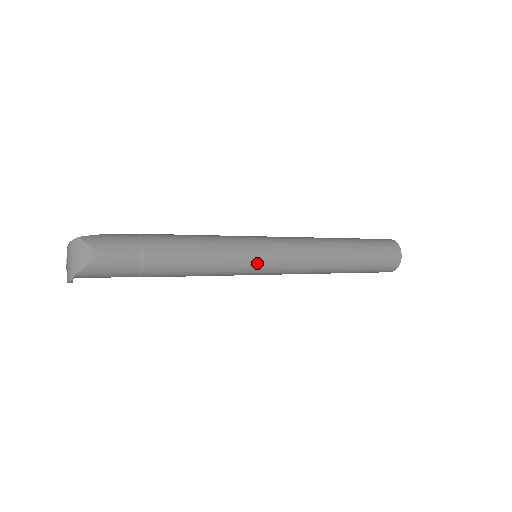
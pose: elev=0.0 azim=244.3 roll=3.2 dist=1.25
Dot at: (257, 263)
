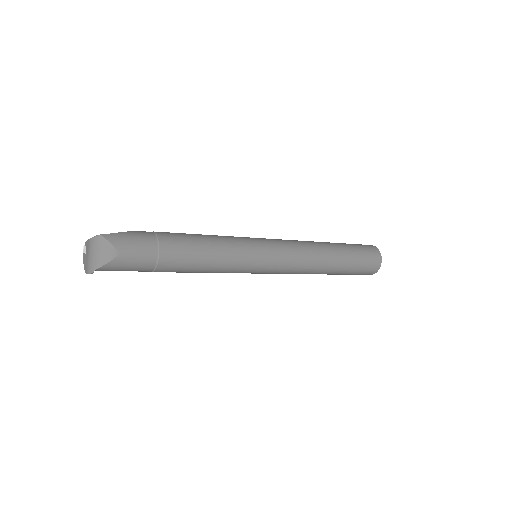
Dot at: (258, 265)
